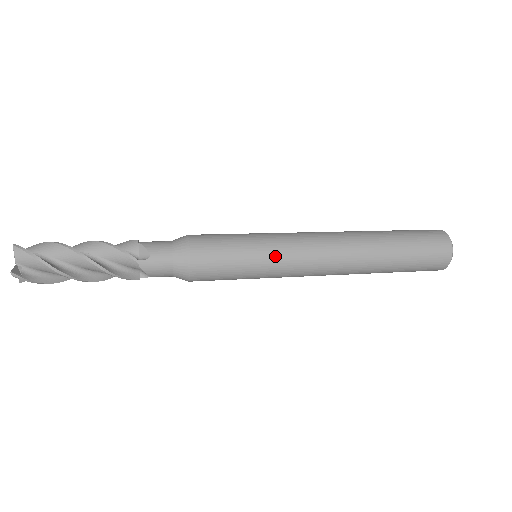
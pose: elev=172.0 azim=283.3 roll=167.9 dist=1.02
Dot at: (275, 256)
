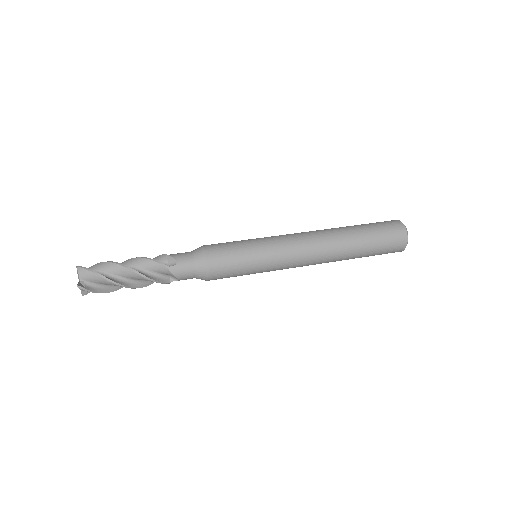
Dot at: (270, 252)
